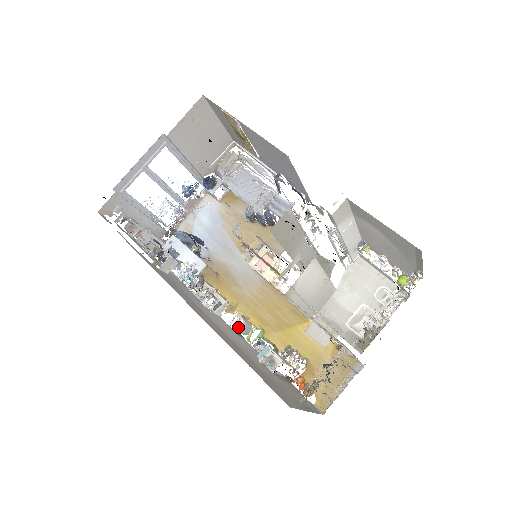
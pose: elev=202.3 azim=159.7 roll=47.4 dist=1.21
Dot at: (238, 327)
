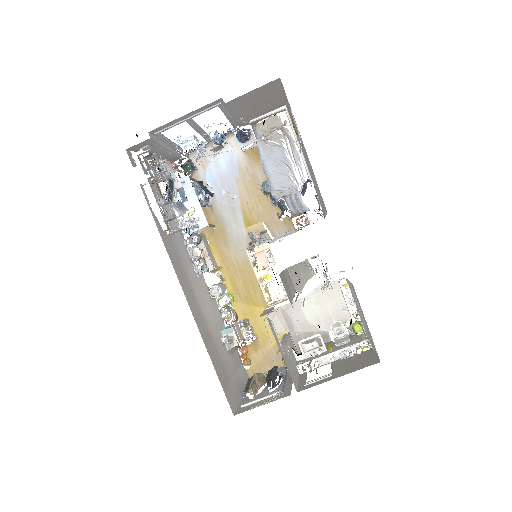
Dot at: (215, 293)
